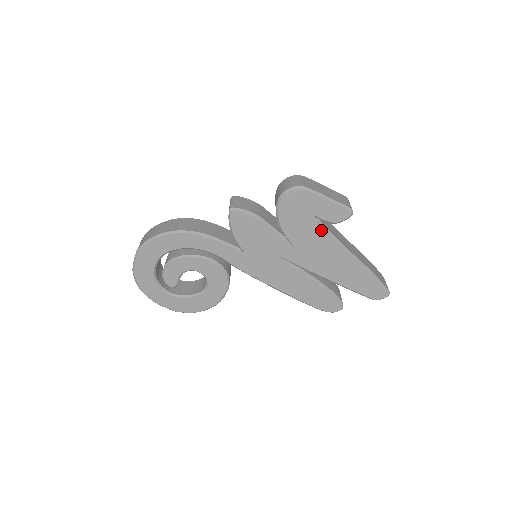
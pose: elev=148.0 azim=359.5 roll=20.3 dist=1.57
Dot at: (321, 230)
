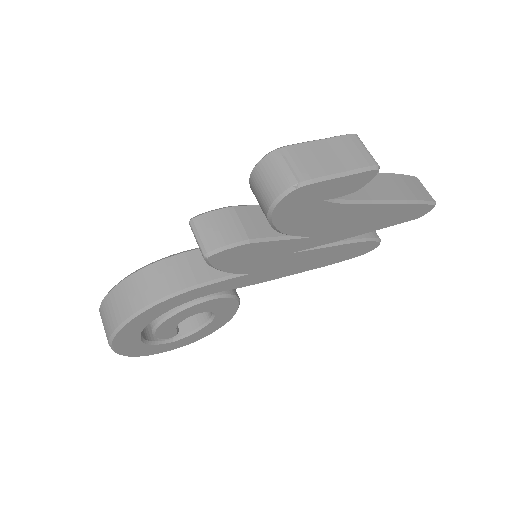
Dot at: (339, 206)
